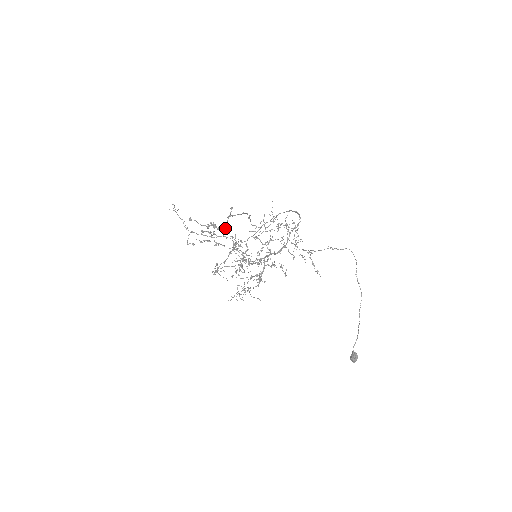
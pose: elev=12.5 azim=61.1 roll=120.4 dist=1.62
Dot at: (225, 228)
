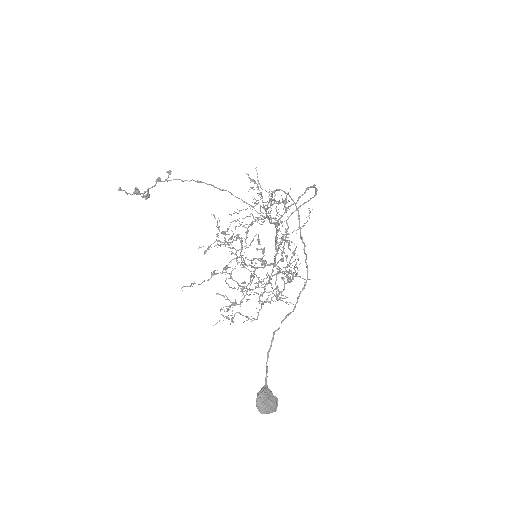
Dot at: (148, 193)
